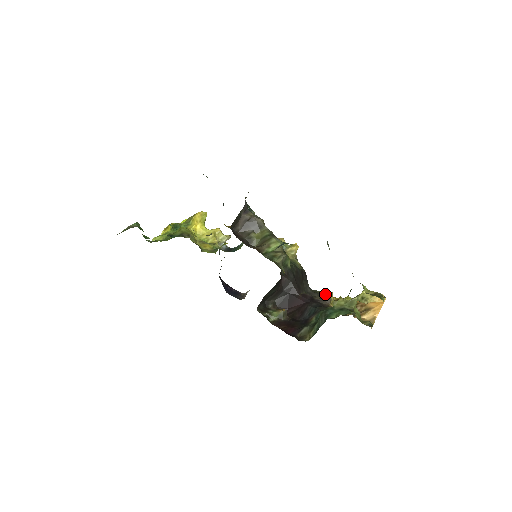
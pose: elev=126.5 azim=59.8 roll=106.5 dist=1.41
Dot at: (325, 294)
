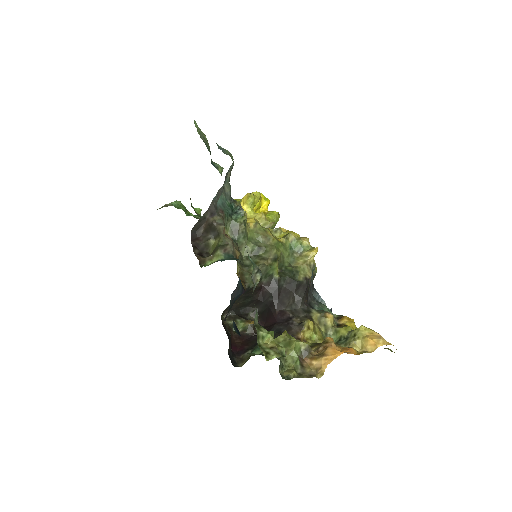
Dot at: (321, 316)
